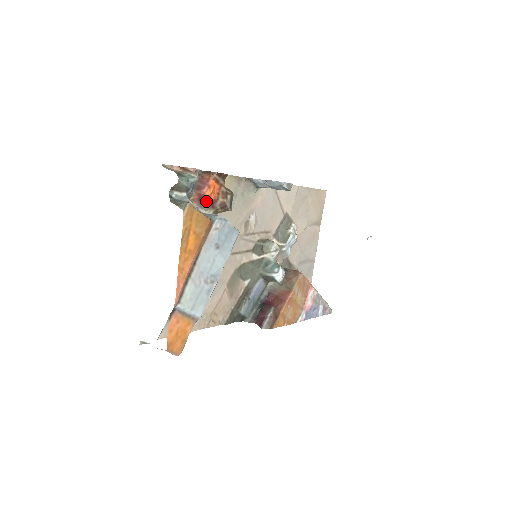
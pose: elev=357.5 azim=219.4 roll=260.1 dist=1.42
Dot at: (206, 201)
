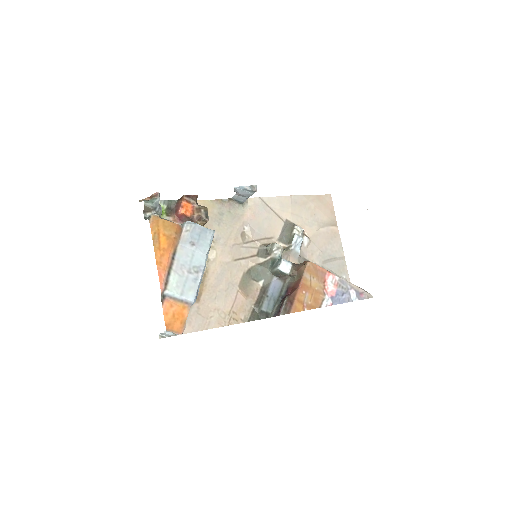
Dot at: (186, 219)
